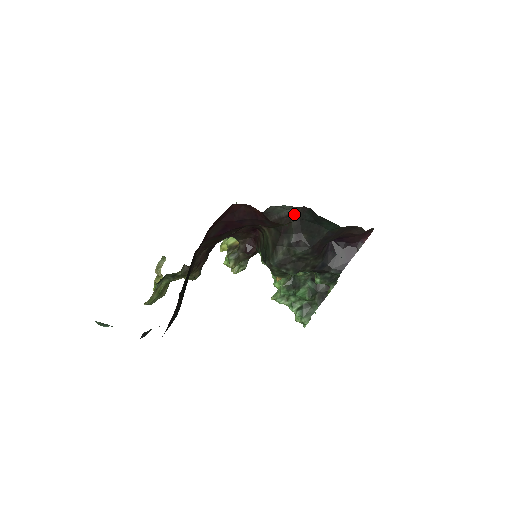
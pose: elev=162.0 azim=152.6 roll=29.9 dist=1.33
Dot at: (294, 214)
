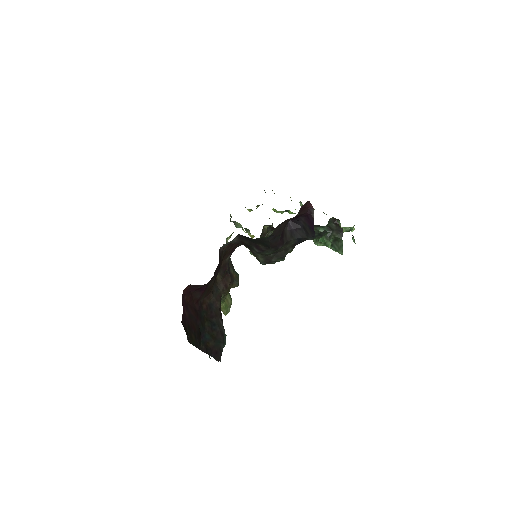
Dot at: (240, 238)
